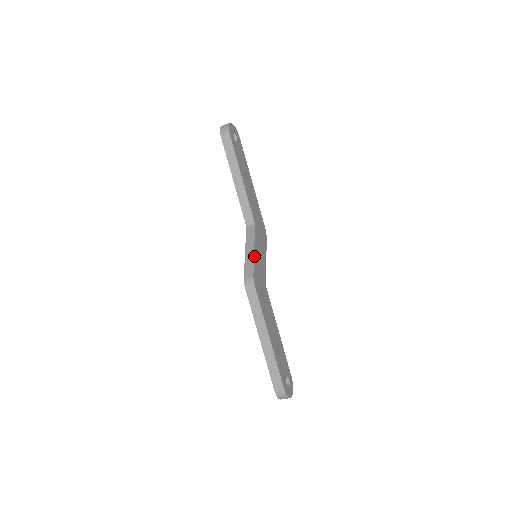
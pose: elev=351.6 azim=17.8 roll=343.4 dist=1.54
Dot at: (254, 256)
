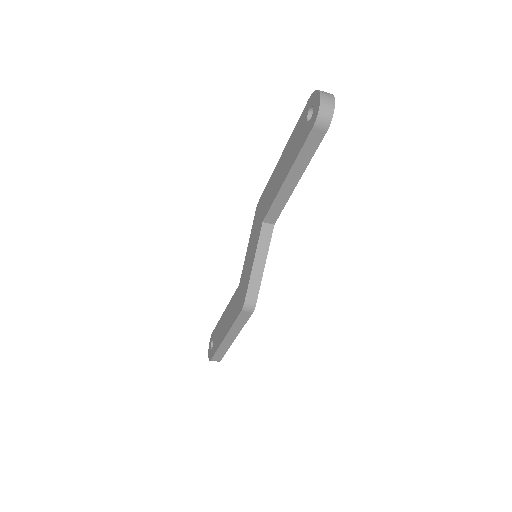
Dot at: (262, 275)
